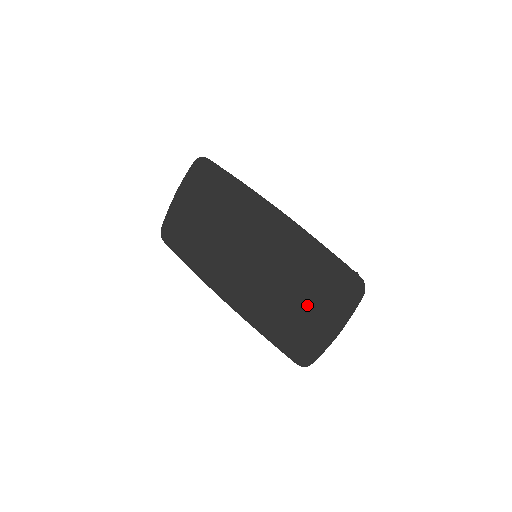
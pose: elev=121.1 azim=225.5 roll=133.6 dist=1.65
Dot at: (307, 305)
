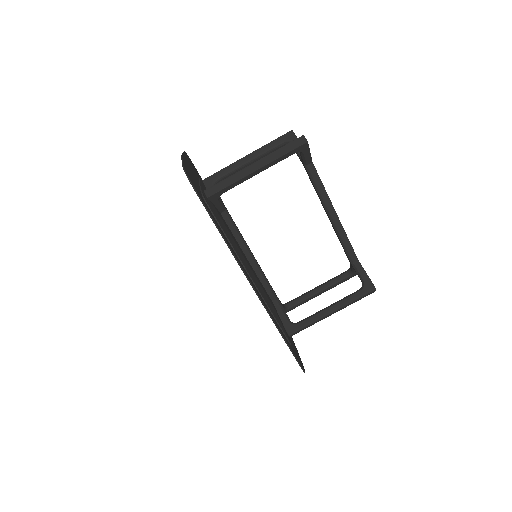
Dot at: occluded
